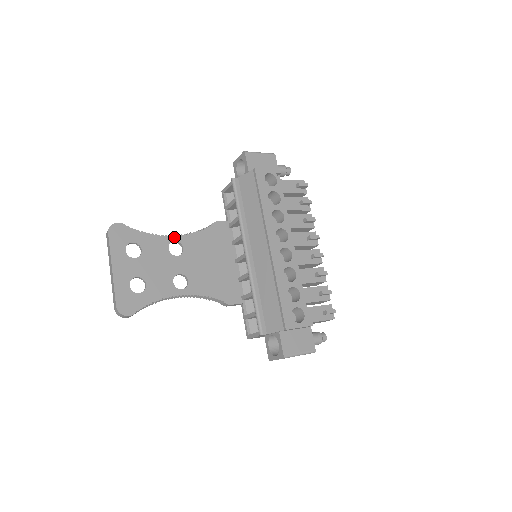
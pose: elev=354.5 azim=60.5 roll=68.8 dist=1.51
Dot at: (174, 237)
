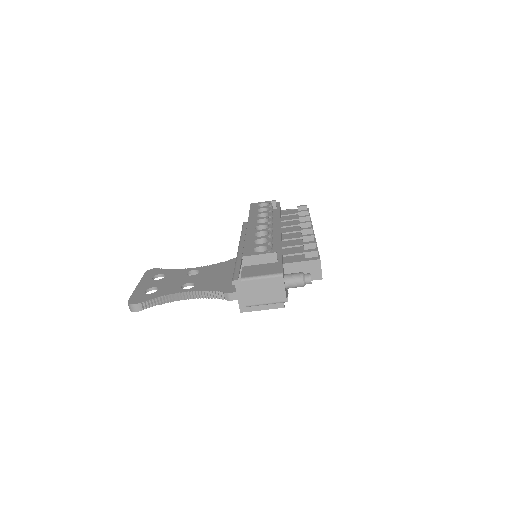
Dot at: (194, 268)
